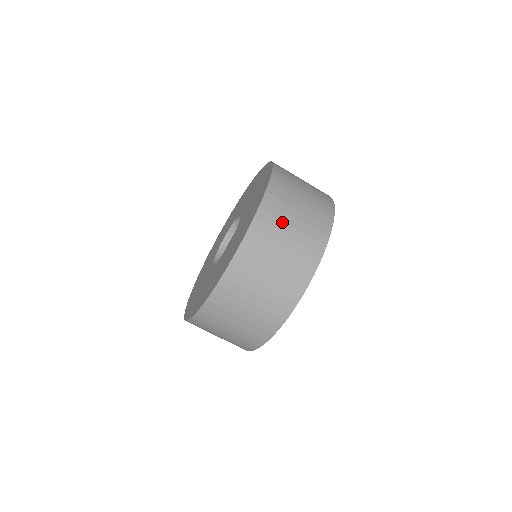
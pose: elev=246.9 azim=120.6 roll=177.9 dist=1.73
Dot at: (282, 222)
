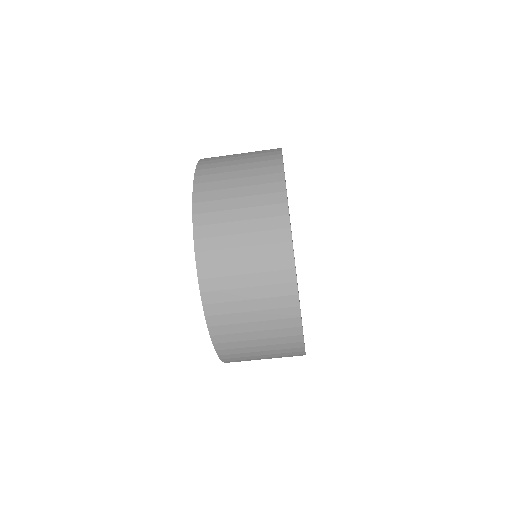
Dot at: (224, 173)
